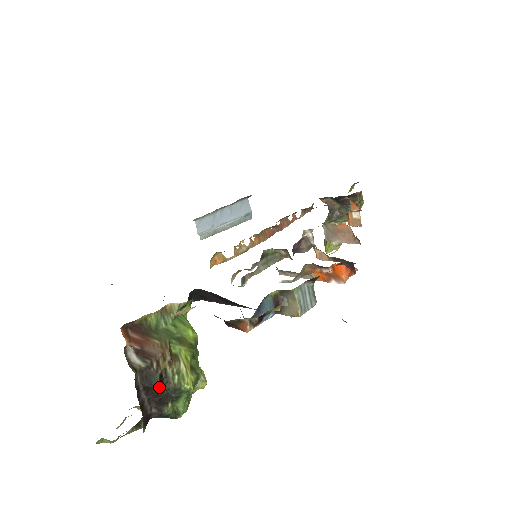
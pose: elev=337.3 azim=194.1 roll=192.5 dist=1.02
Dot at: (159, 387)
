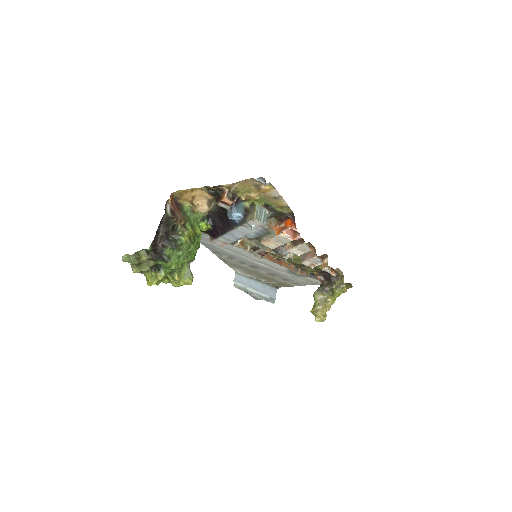
Dot at: (170, 229)
